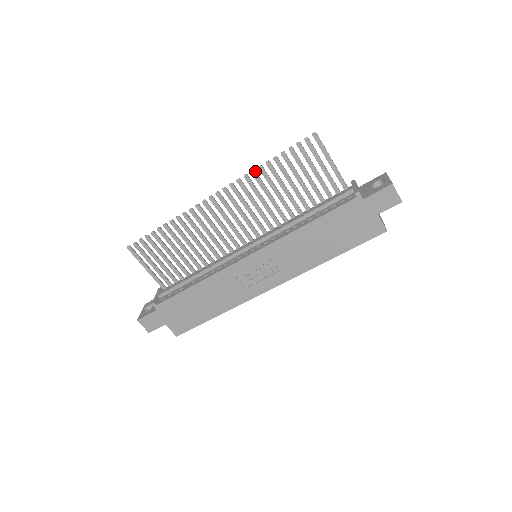
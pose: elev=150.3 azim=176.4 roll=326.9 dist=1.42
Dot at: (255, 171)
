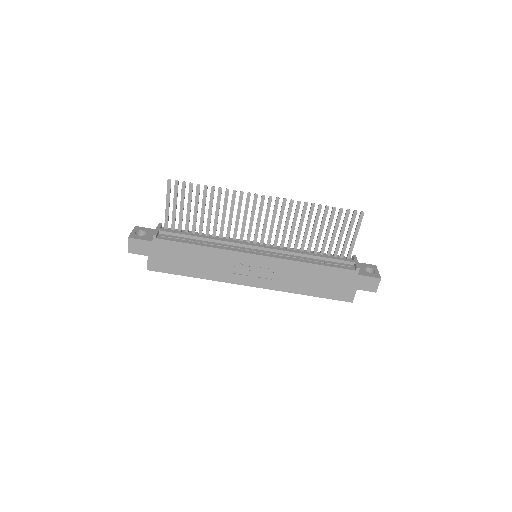
Dot at: occluded
